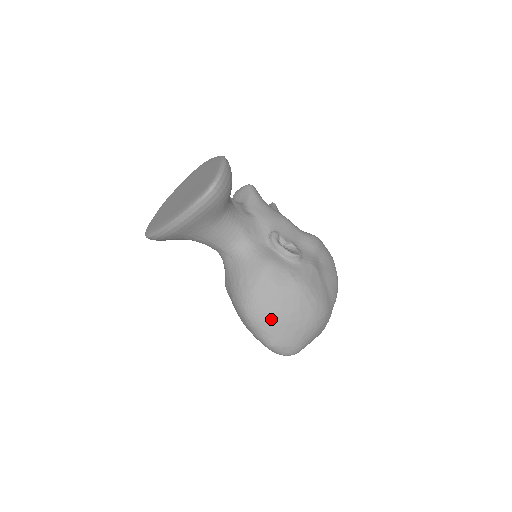
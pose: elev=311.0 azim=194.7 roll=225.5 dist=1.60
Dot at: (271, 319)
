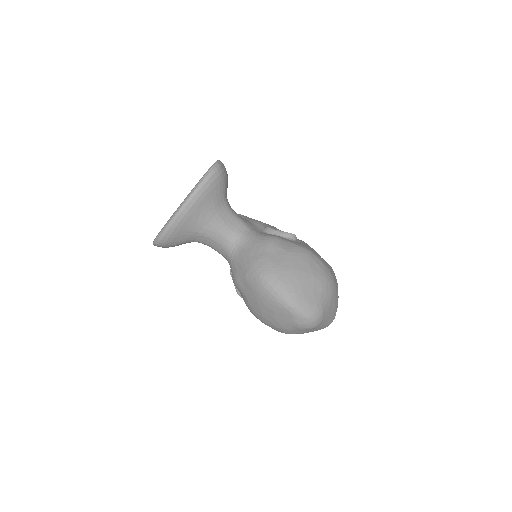
Dot at: (288, 277)
